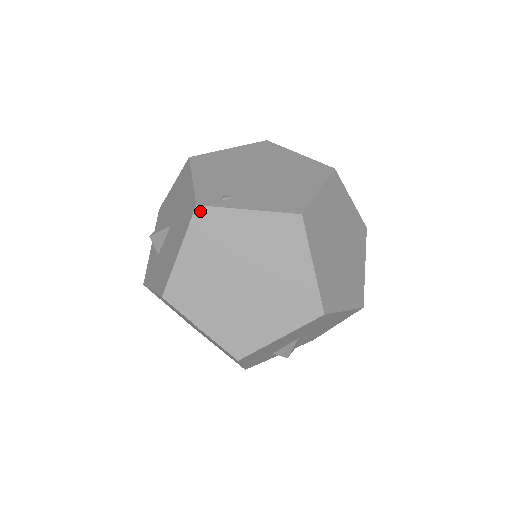
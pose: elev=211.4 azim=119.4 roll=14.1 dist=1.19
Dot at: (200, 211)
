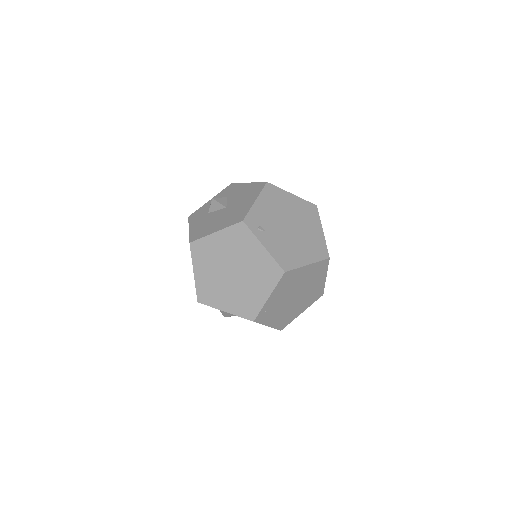
Dot at: (242, 225)
